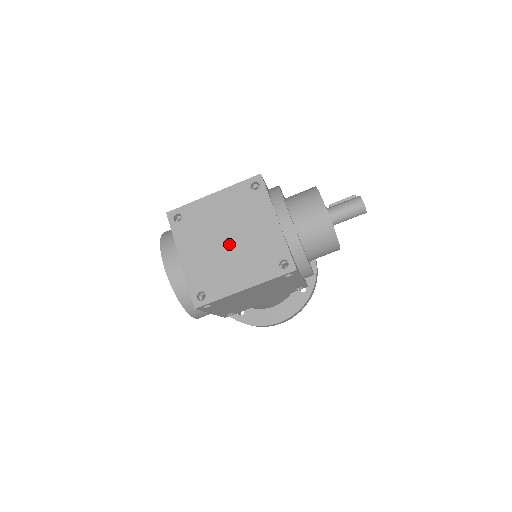
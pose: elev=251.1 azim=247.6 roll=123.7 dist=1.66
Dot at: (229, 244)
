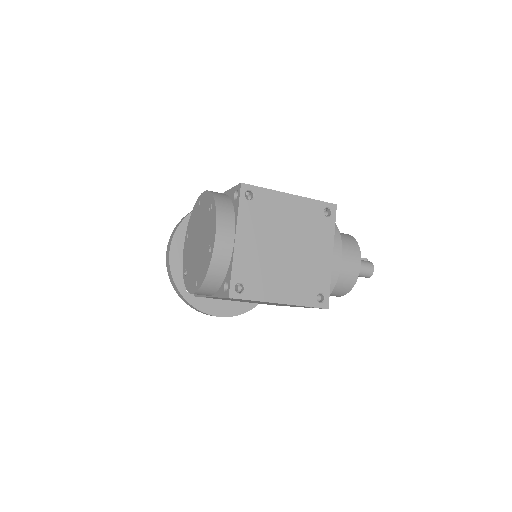
Dot at: (286, 252)
